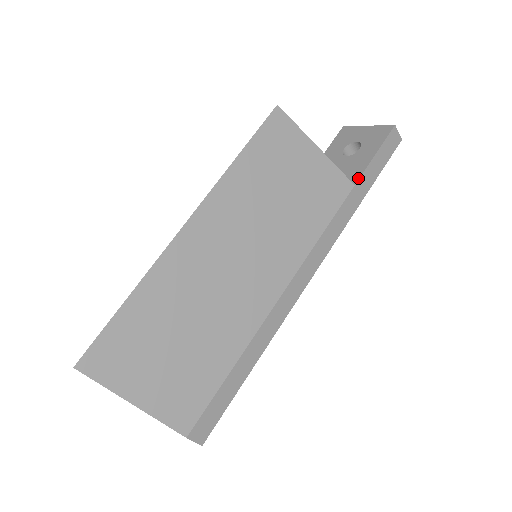
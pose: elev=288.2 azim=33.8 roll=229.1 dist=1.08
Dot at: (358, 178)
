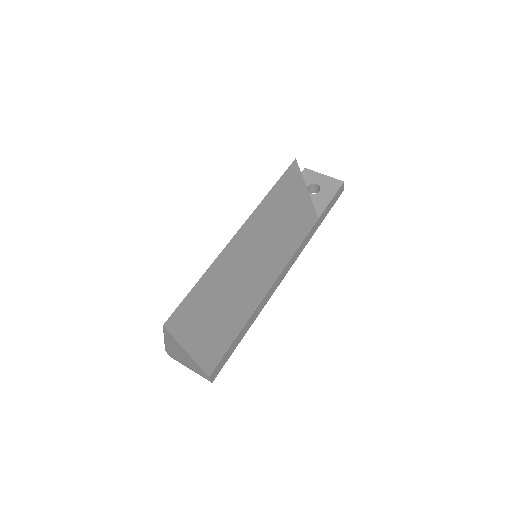
Dot at: (321, 214)
